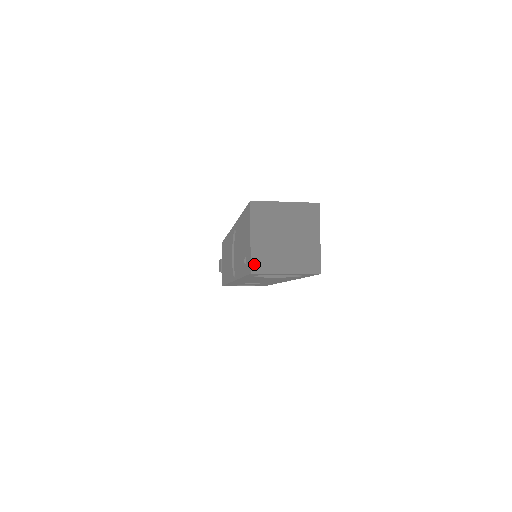
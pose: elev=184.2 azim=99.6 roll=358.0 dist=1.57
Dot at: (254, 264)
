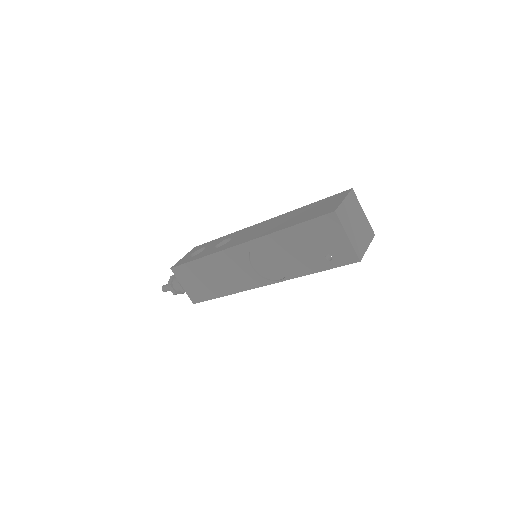
Dot at: (358, 254)
